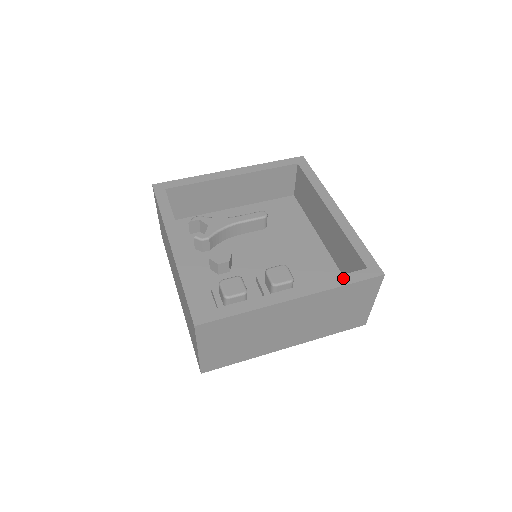
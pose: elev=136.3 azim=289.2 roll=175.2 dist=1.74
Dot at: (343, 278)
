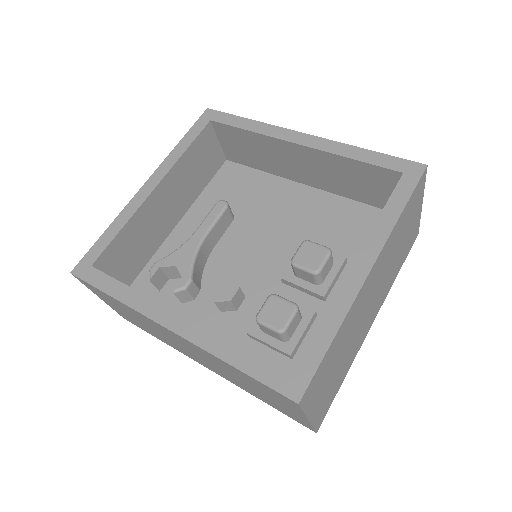
Dot at: (392, 204)
